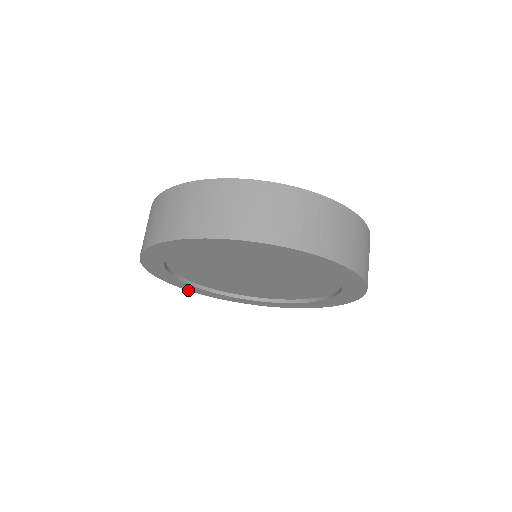
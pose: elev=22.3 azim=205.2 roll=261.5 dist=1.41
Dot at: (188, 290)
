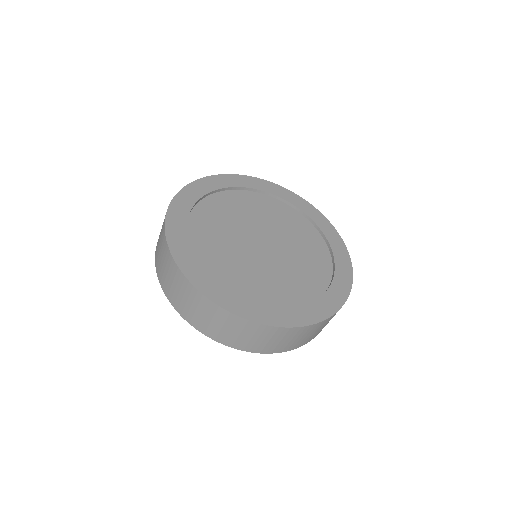
Dot at: occluded
